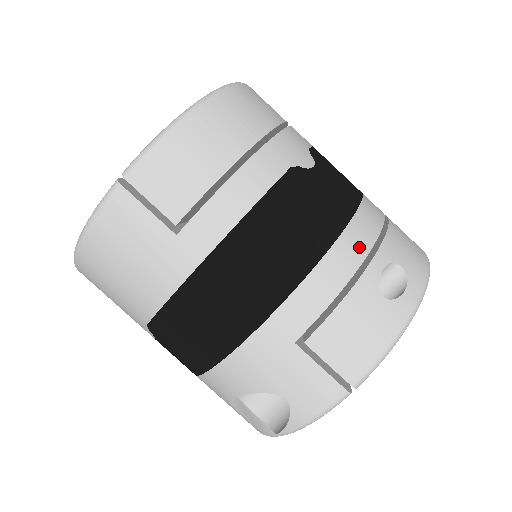
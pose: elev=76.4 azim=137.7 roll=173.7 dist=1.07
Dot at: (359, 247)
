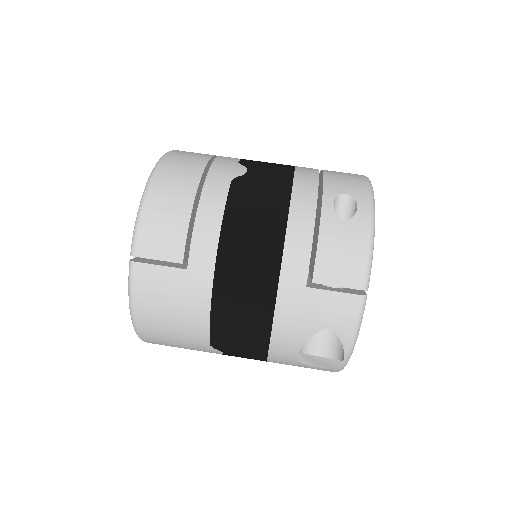
Dot at: (308, 200)
